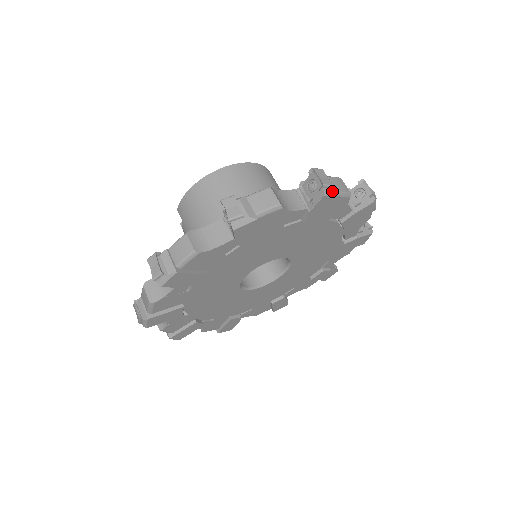
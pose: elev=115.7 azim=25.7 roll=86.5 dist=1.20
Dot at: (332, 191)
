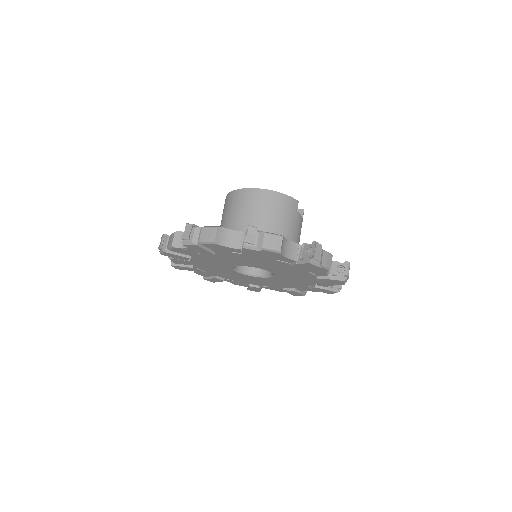
Dot at: (252, 247)
